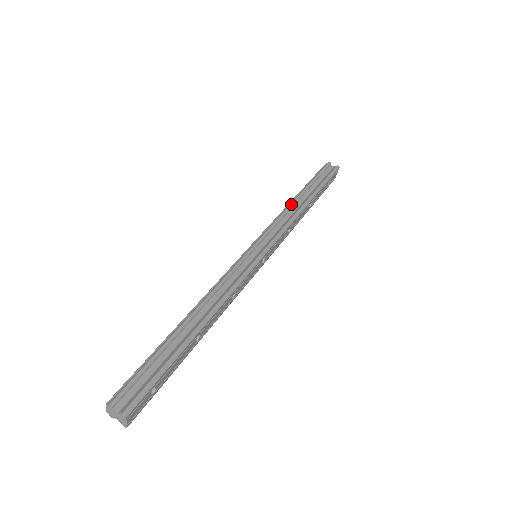
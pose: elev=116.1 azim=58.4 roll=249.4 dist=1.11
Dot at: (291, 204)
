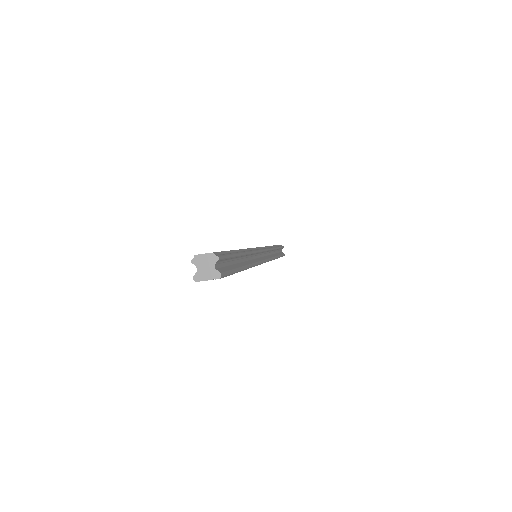
Dot at: (274, 248)
